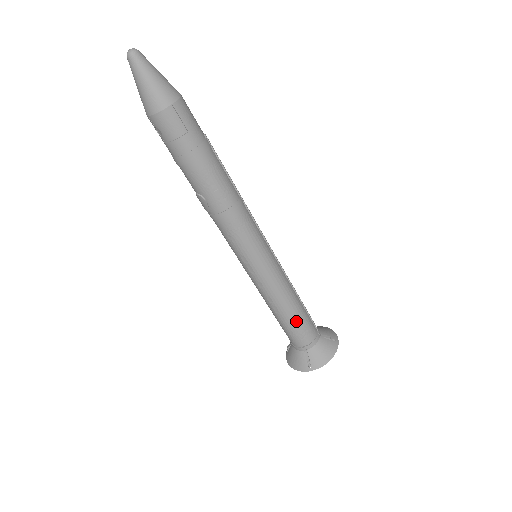
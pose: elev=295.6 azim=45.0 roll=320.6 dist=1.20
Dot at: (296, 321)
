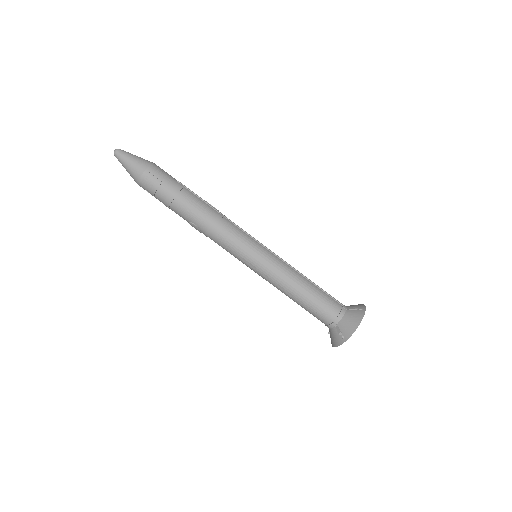
Dot at: (312, 299)
